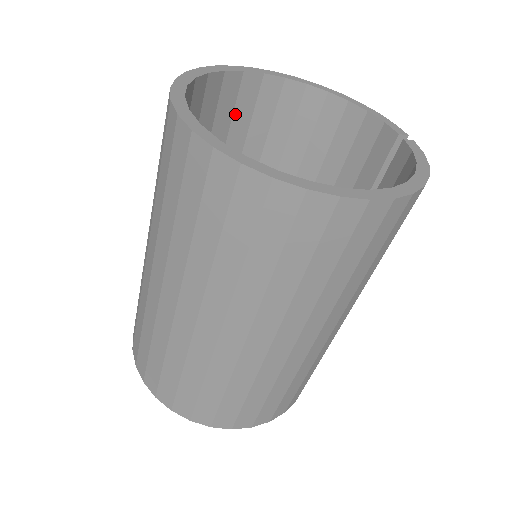
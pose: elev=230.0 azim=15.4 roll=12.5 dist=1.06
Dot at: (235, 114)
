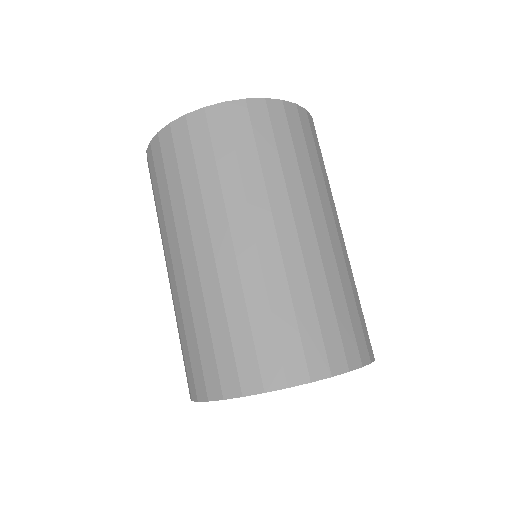
Dot at: occluded
